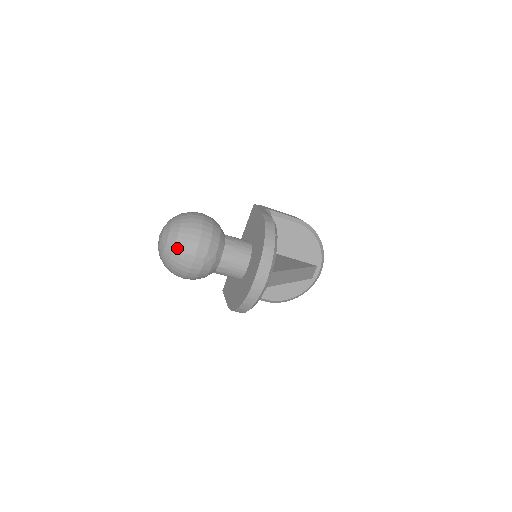
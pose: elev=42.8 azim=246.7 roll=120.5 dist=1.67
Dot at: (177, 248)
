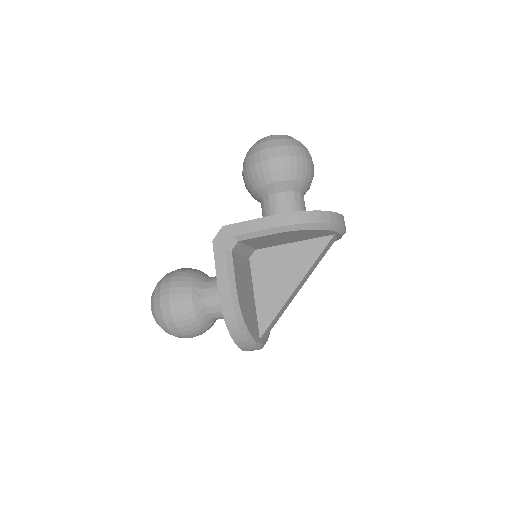
Dot at: occluded
